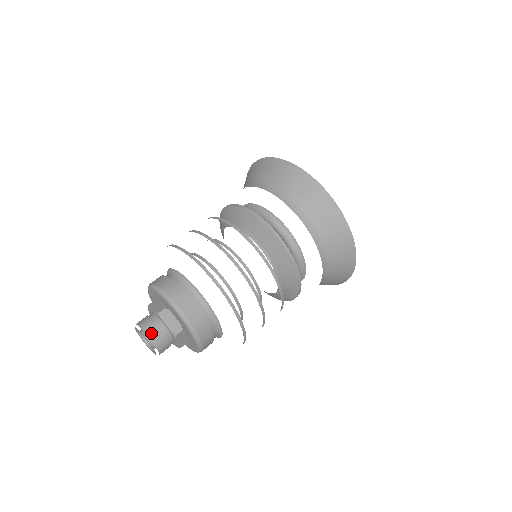
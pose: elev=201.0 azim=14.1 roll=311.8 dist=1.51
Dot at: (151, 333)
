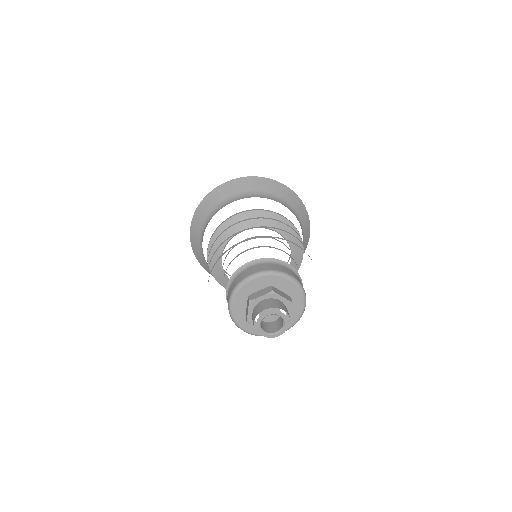
Dot at: (281, 307)
